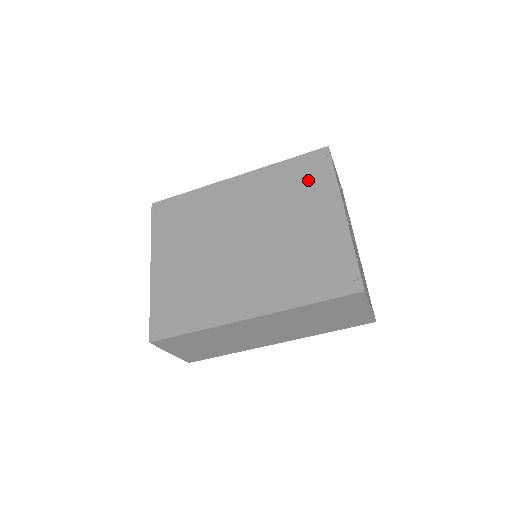
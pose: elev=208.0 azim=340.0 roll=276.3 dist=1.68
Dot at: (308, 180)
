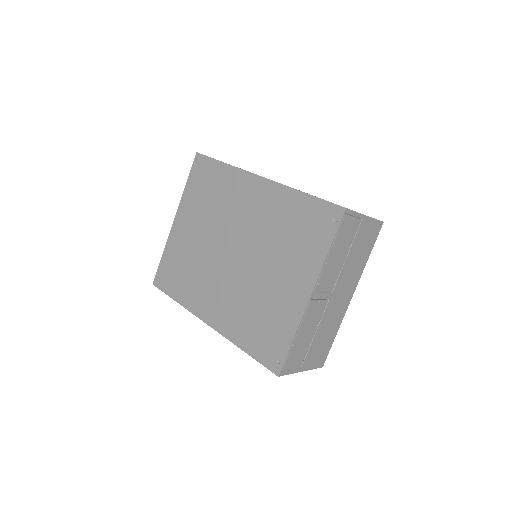
Dot at: (307, 235)
